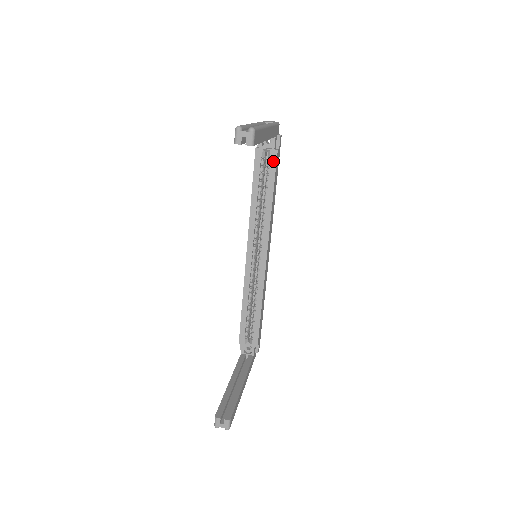
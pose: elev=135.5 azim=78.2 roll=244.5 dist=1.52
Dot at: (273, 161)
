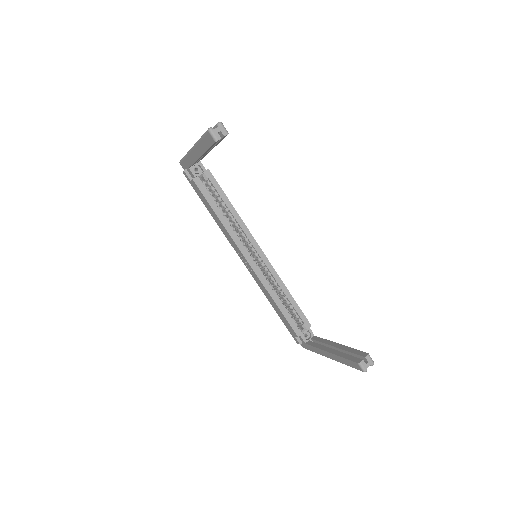
Dot at: (212, 179)
